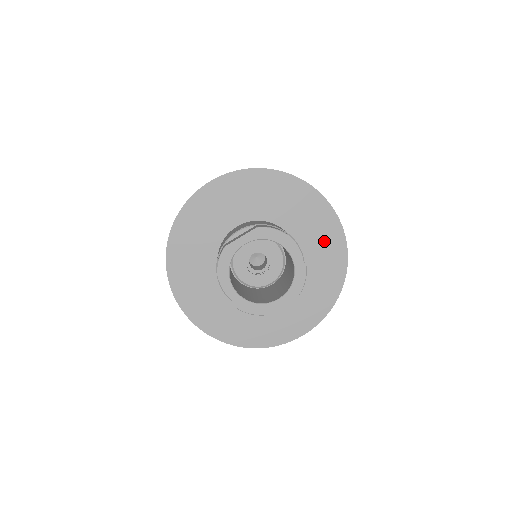
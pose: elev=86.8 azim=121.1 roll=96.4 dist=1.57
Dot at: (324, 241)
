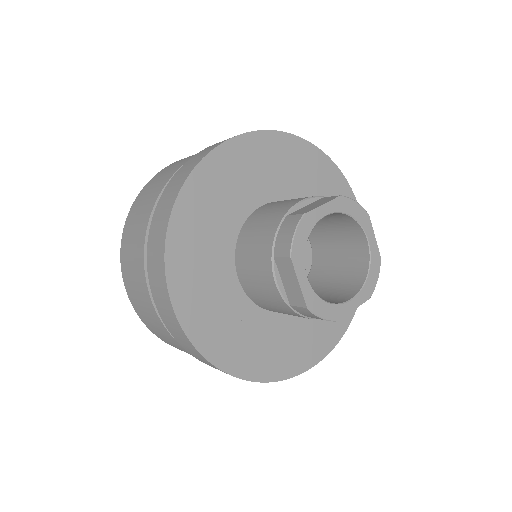
Dot at: occluded
